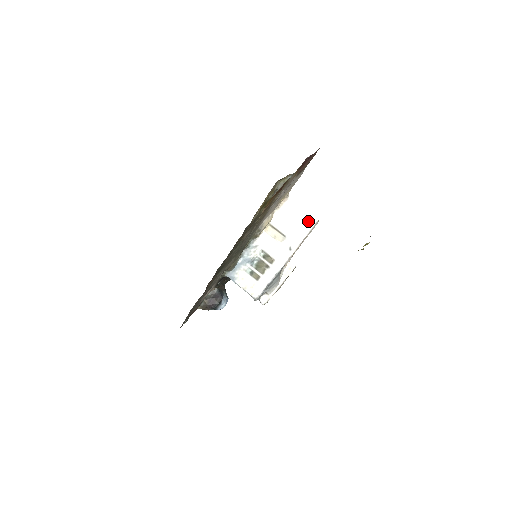
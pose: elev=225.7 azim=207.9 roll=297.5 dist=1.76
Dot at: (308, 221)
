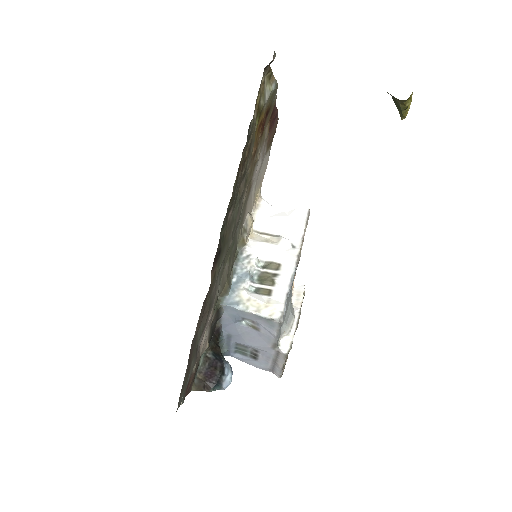
Dot at: (298, 214)
